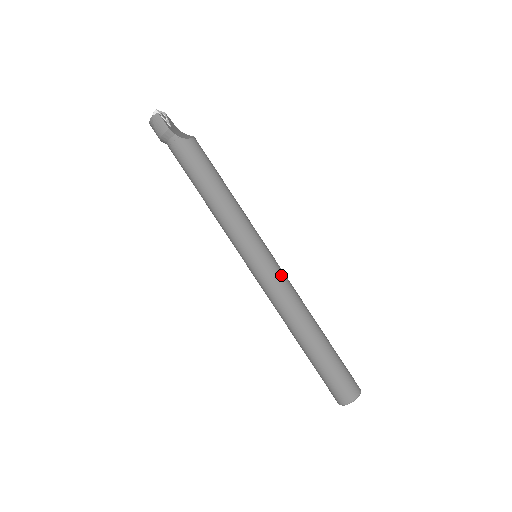
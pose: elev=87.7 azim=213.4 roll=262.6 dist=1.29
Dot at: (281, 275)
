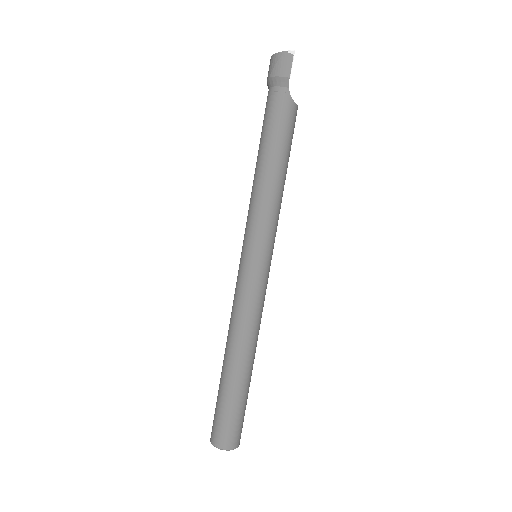
Dot at: (264, 292)
